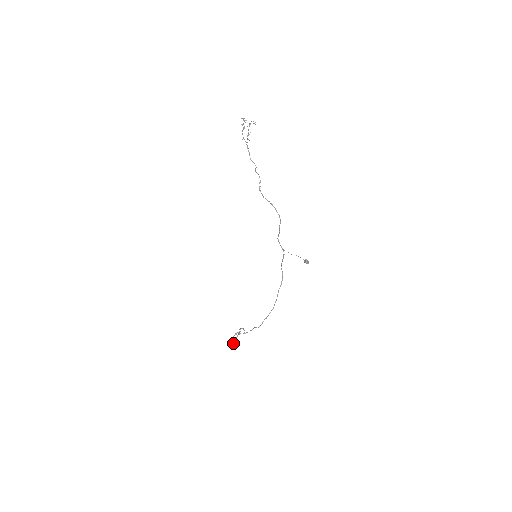
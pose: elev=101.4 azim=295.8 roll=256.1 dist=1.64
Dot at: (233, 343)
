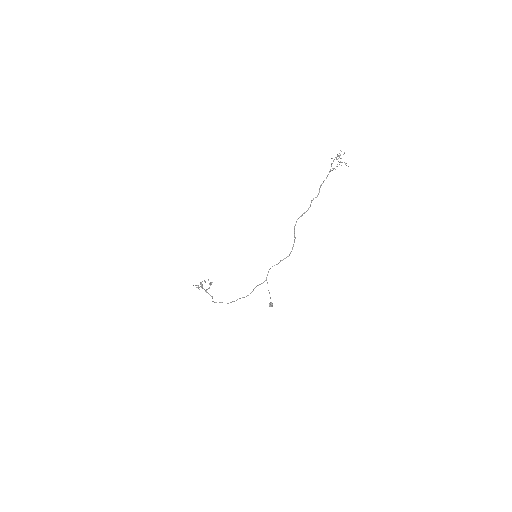
Dot at: occluded
